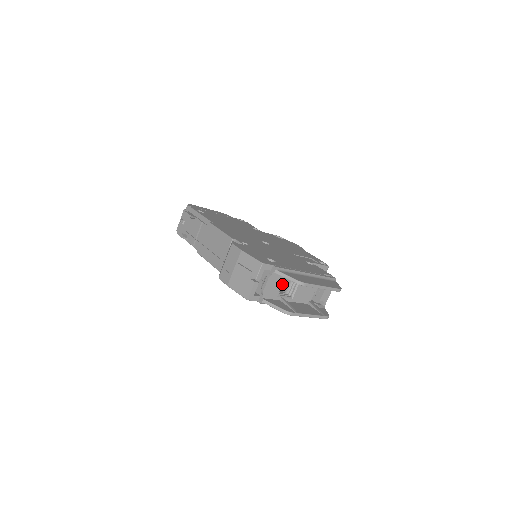
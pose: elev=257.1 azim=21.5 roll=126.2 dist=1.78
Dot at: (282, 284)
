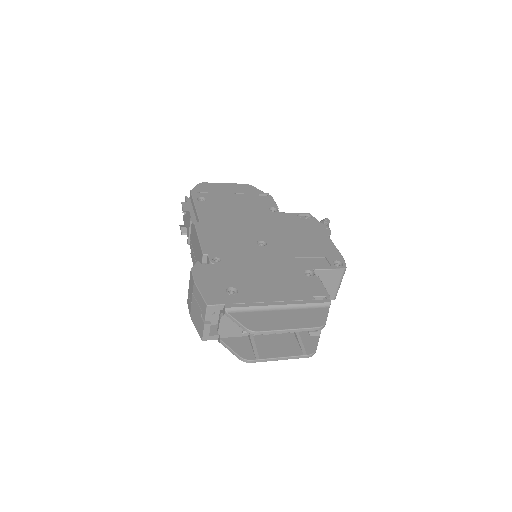
Dot at: occluded
